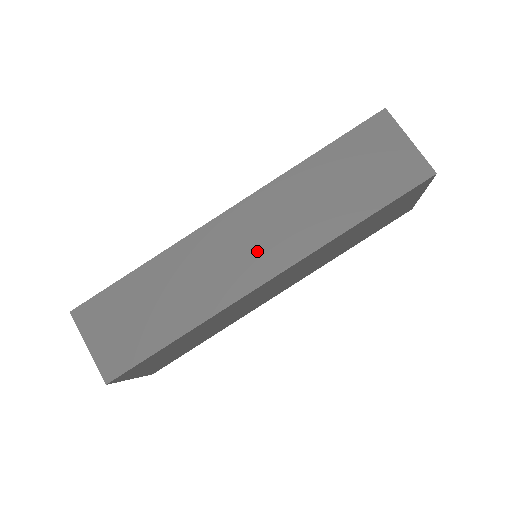
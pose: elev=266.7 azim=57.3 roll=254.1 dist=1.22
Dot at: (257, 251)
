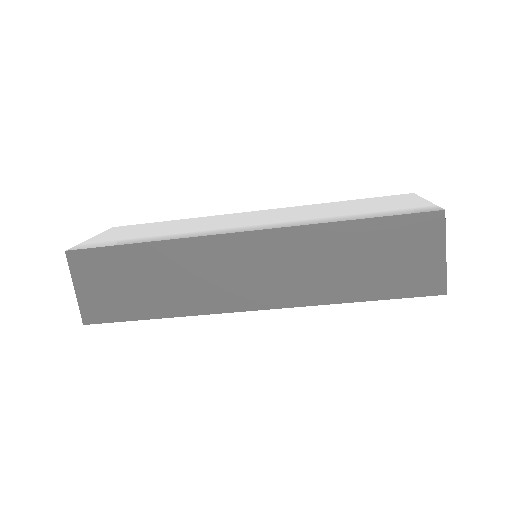
Dot at: (256, 282)
